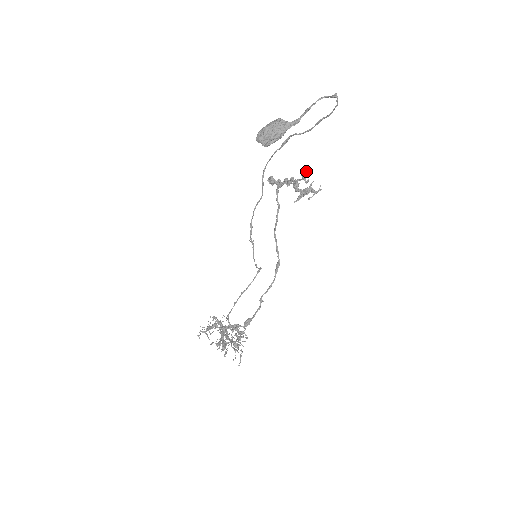
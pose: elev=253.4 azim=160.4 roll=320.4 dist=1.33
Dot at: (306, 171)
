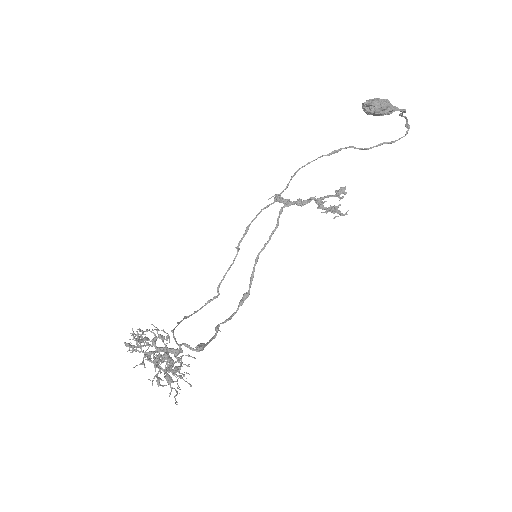
Dot at: (344, 188)
